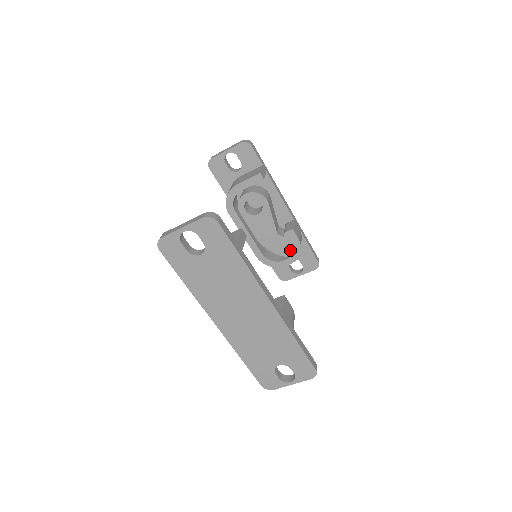
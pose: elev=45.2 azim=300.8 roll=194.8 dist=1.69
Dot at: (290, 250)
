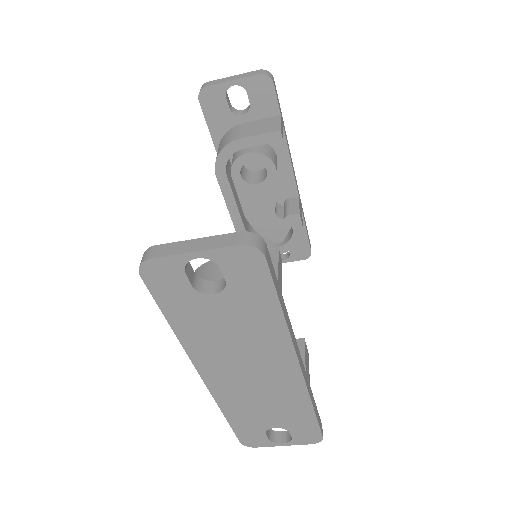
Dot at: (285, 236)
